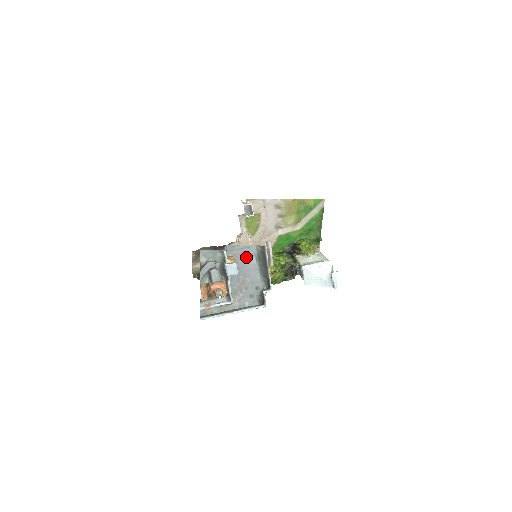
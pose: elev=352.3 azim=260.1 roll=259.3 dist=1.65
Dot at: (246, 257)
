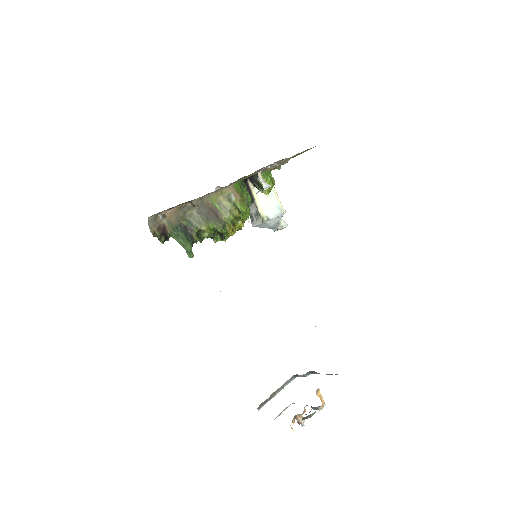
Dot at: occluded
